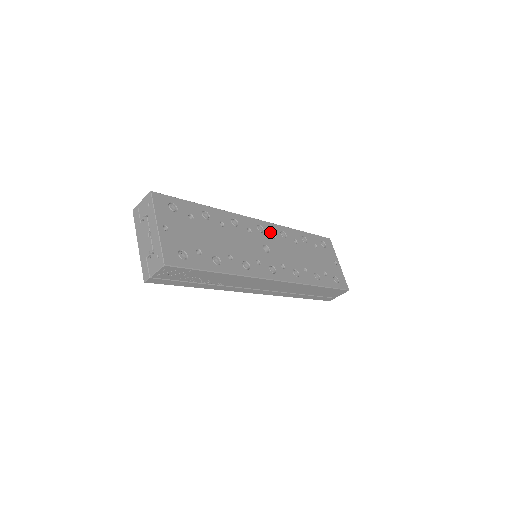
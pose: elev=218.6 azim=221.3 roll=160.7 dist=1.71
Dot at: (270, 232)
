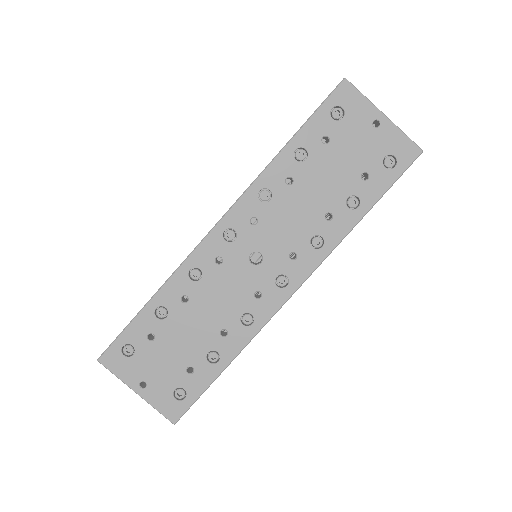
Dot at: (245, 221)
